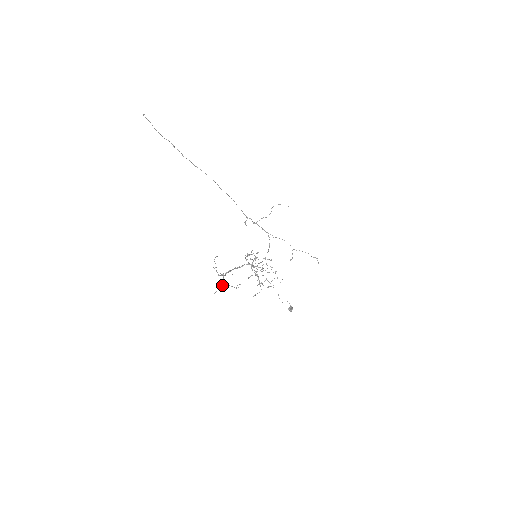
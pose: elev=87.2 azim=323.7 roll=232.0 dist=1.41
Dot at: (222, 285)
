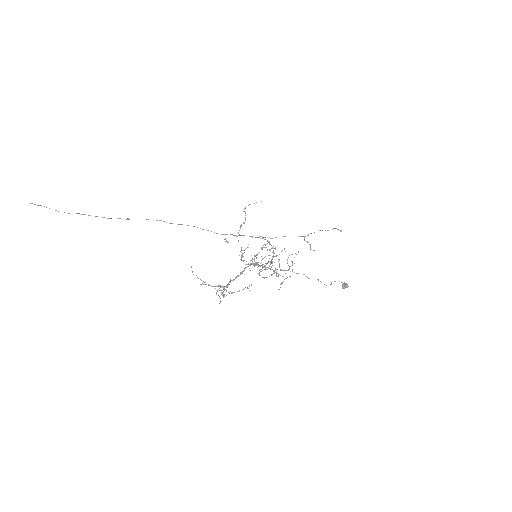
Dot at: occluded
